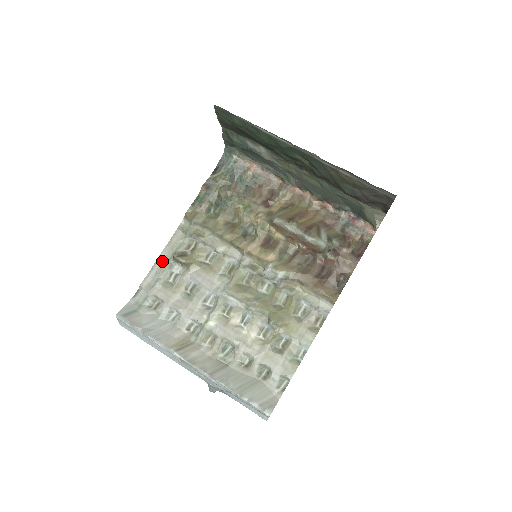
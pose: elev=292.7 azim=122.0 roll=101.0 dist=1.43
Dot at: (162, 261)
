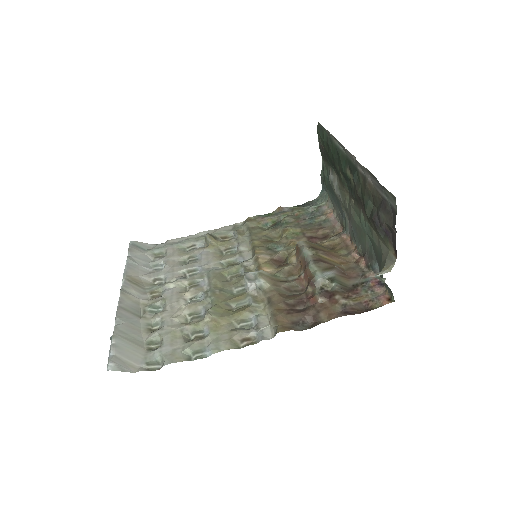
Dot at: (198, 236)
